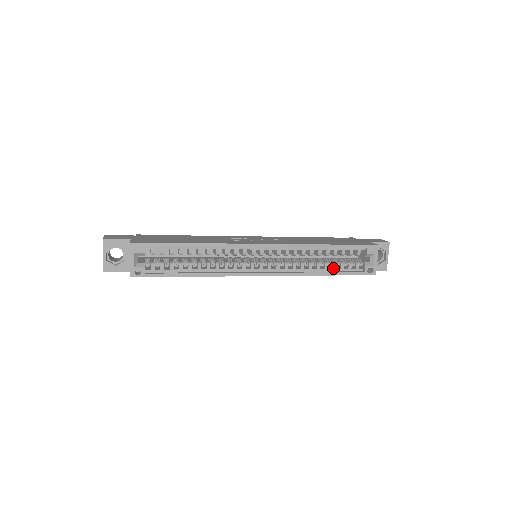
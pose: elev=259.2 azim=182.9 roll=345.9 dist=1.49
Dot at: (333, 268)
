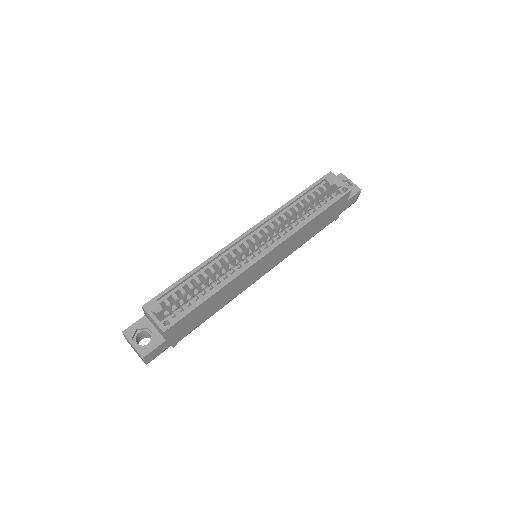
Dot at: (317, 210)
